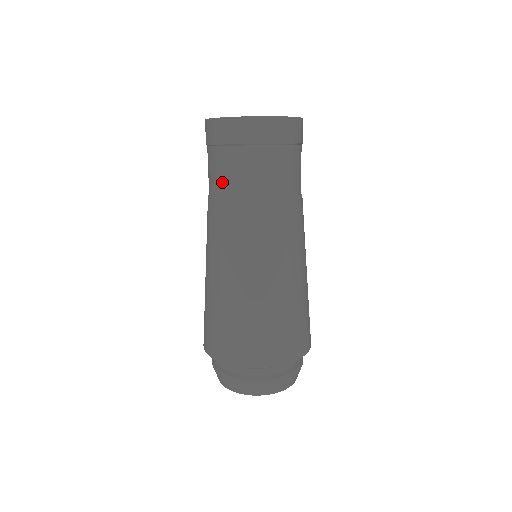
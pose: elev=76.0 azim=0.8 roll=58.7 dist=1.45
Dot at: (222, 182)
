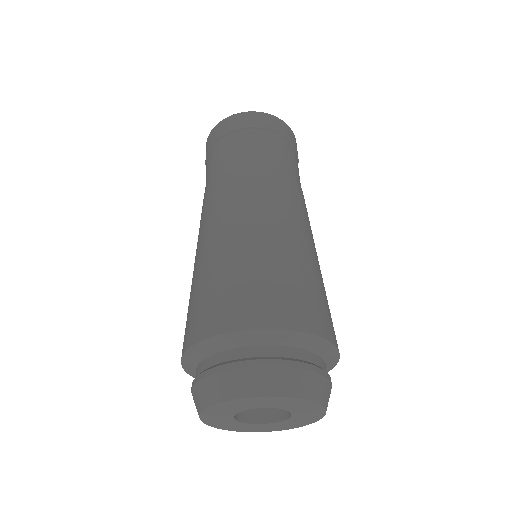
Dot at: (216, 165)
